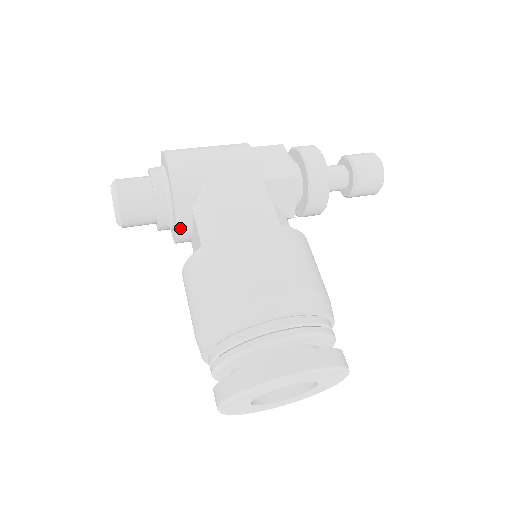
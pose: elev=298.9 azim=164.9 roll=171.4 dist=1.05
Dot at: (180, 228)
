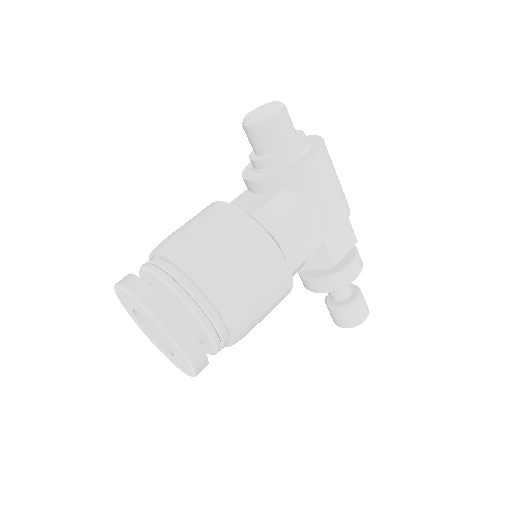
Dot at: (260, 183)
